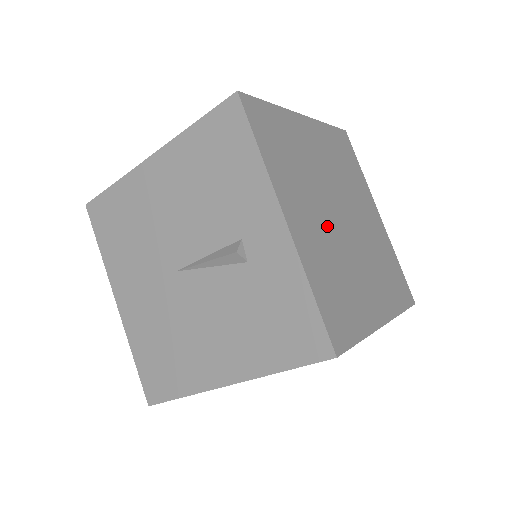
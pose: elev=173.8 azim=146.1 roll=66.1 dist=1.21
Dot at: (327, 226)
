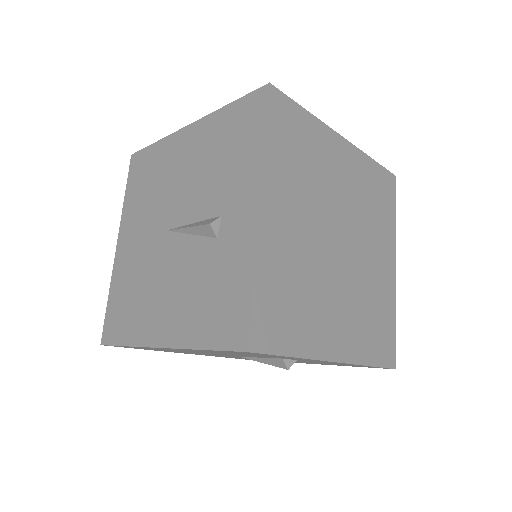
Dot at: (312, 240)
